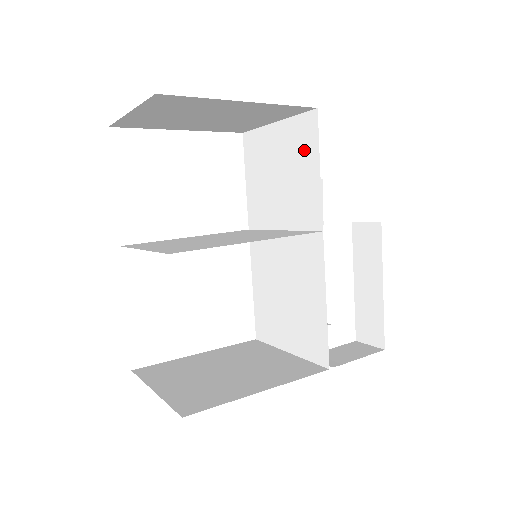
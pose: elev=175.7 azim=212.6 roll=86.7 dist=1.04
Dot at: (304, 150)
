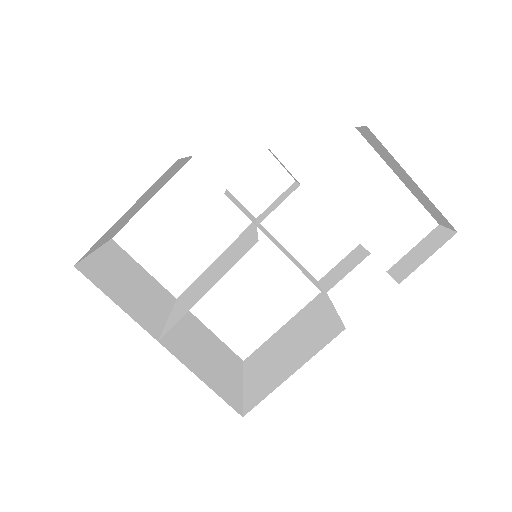
Dot at: occluded
